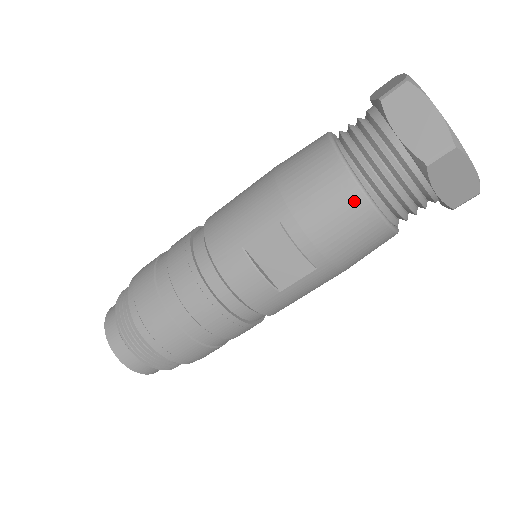
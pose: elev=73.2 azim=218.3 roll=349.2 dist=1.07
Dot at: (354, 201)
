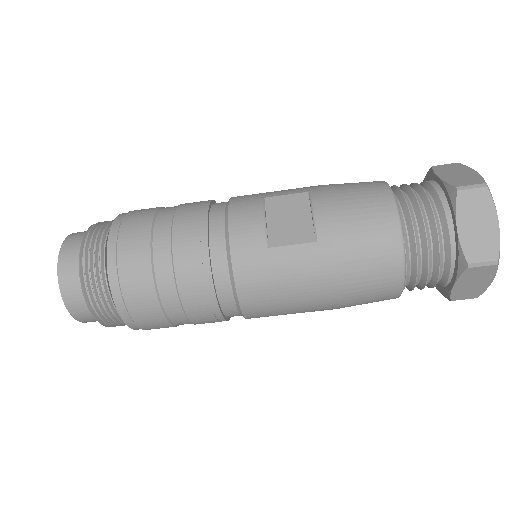
Dot at: (382, 199)
